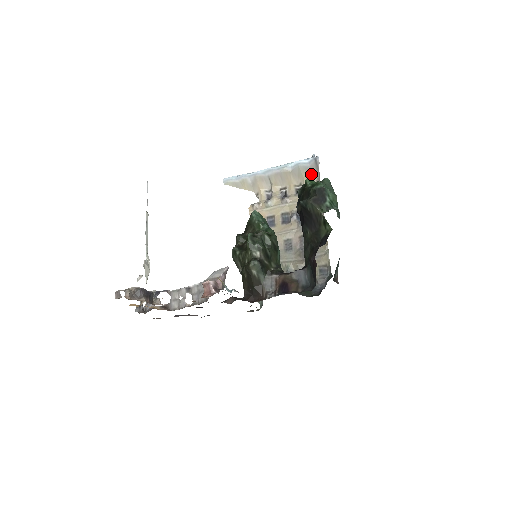
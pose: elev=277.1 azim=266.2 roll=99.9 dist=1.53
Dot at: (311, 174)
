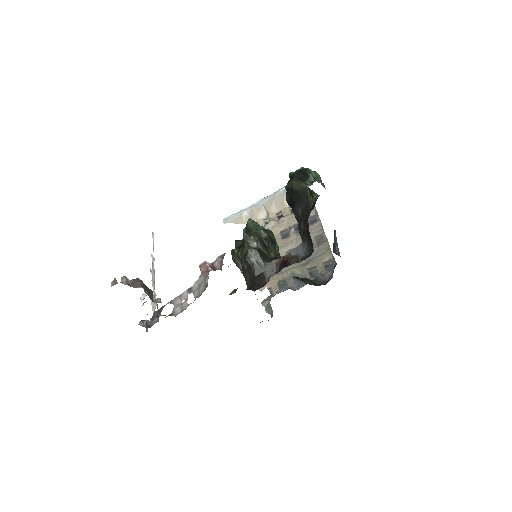
Dot at: occluded
